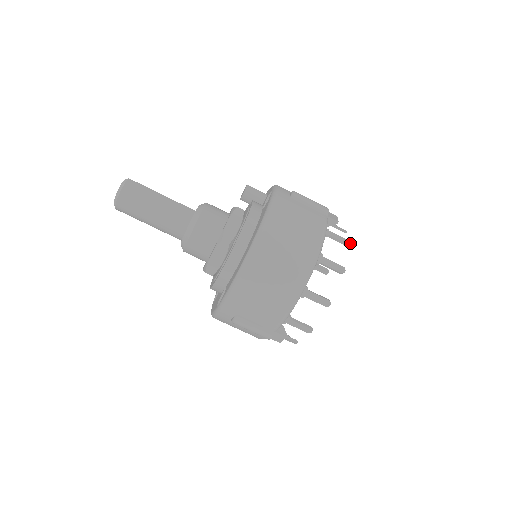
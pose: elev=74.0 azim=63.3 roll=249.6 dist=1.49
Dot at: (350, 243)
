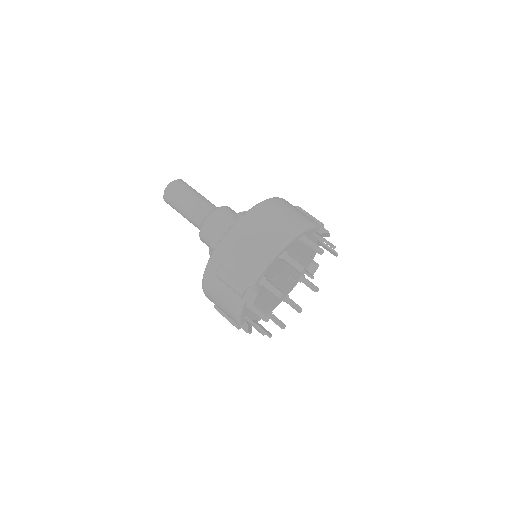
Dot at: (335, 246)
